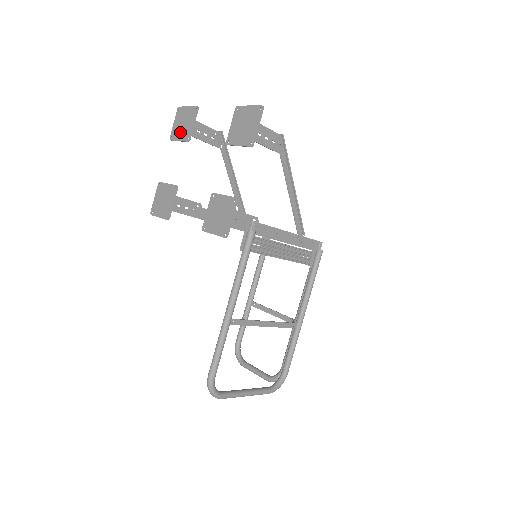
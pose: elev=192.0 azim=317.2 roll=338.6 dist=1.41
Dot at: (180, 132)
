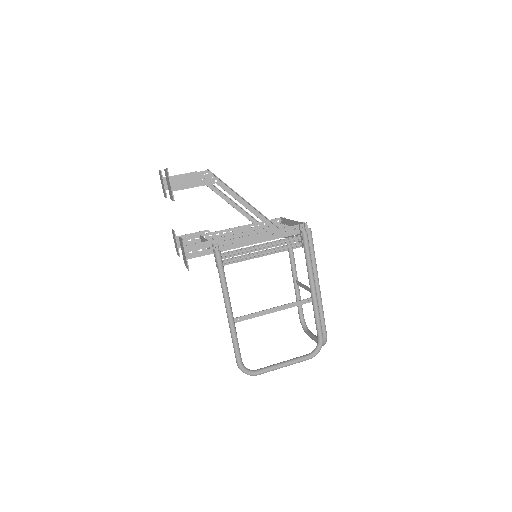
Dot at: occluded
